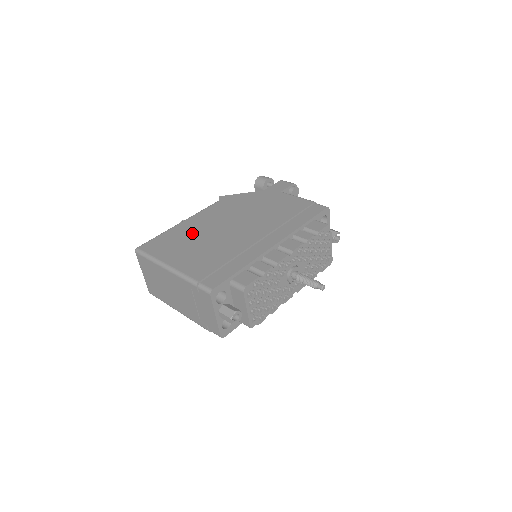
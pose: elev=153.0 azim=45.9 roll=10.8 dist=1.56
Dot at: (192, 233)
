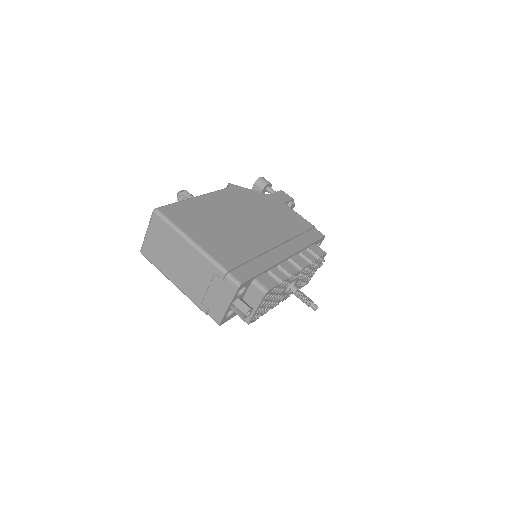
Dot at: (211, 214)
